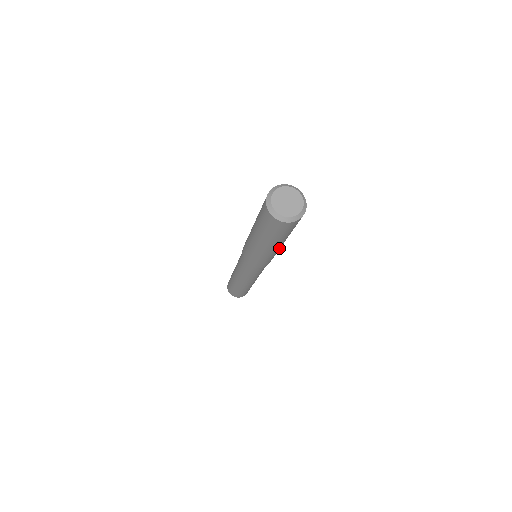
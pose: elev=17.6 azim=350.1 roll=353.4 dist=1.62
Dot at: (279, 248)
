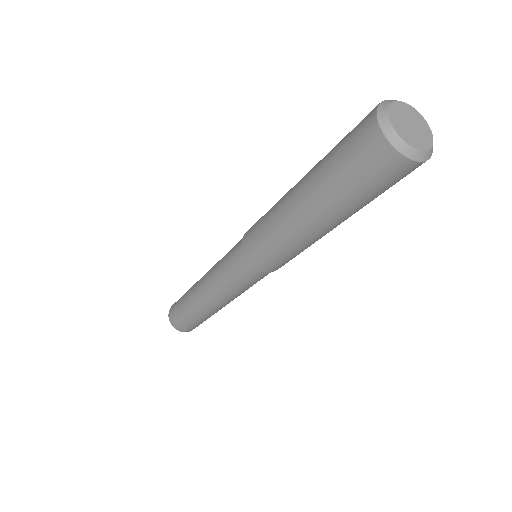
Dot at: (320, 236)
